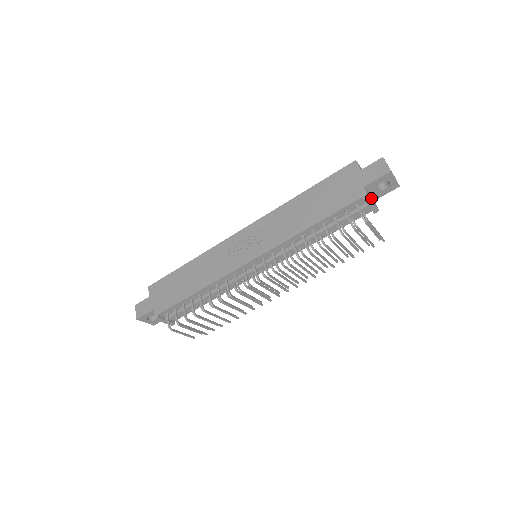
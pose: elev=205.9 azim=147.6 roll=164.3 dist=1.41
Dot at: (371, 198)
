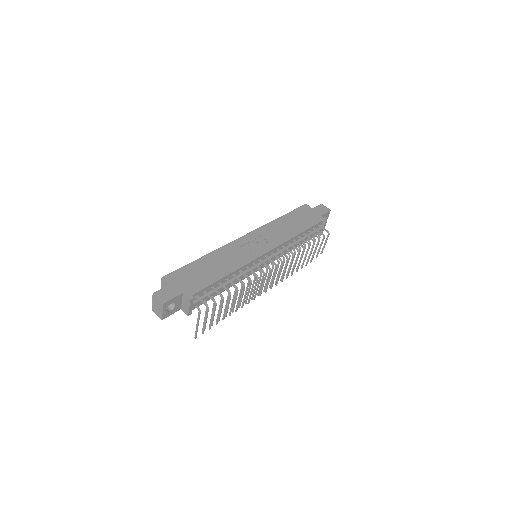
Dot at: (321, 225)
